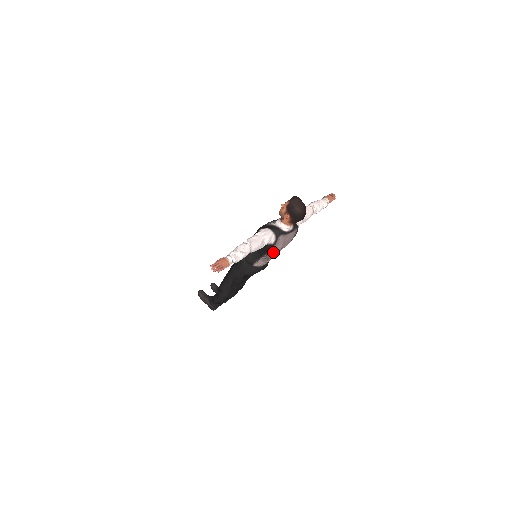
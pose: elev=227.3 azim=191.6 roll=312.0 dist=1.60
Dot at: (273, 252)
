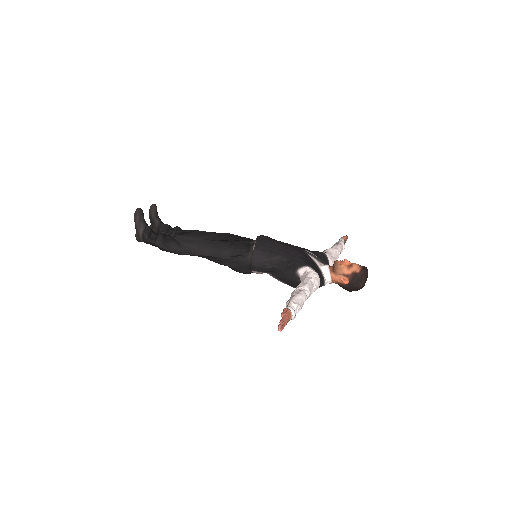
Dot at: occluded
